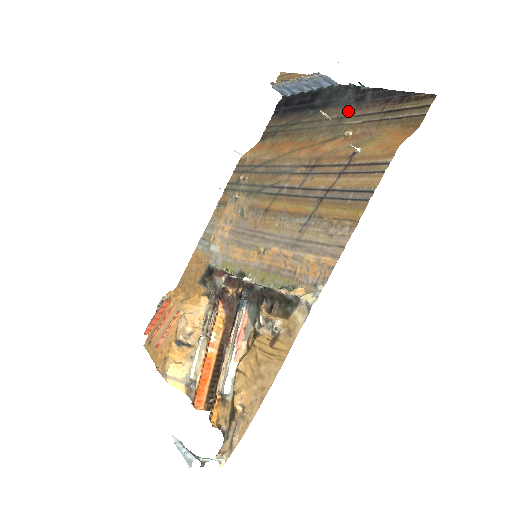
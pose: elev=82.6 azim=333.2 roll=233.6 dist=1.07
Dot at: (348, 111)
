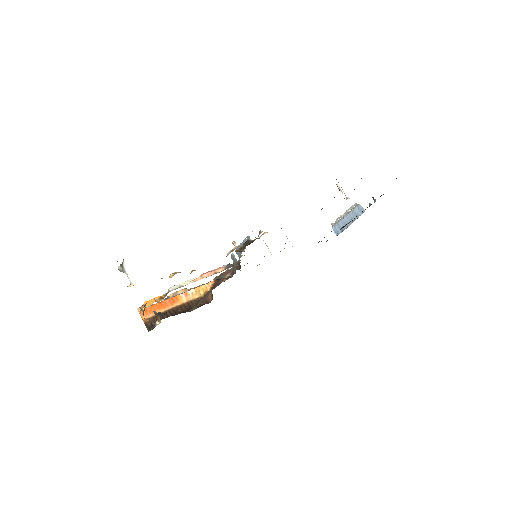
Dot at: occluded
